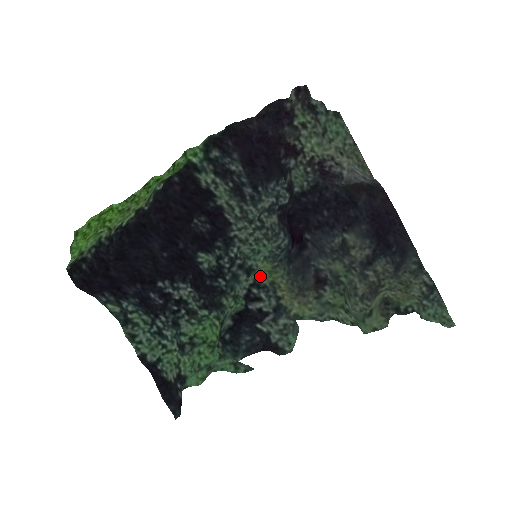
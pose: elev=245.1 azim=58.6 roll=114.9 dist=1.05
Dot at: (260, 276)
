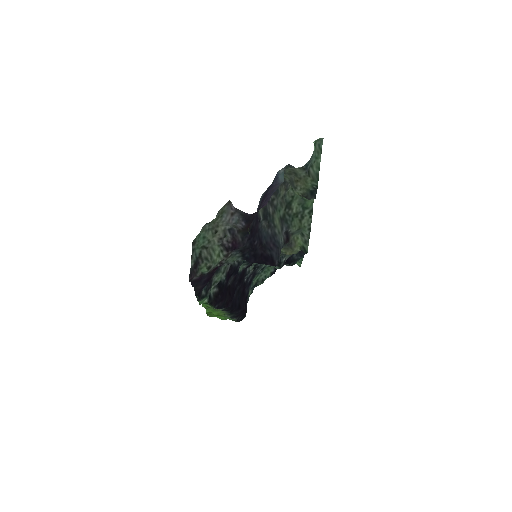
Dot at: occluded
